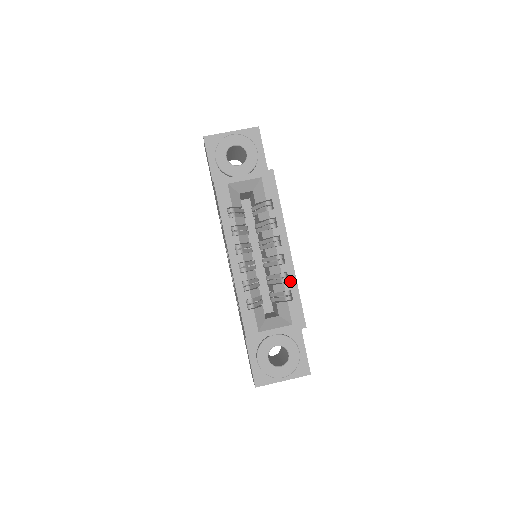
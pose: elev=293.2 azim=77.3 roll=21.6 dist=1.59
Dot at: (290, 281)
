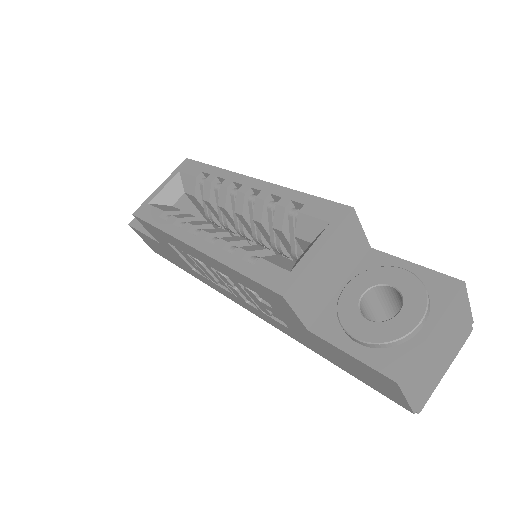
Dot at: (282, 196)
